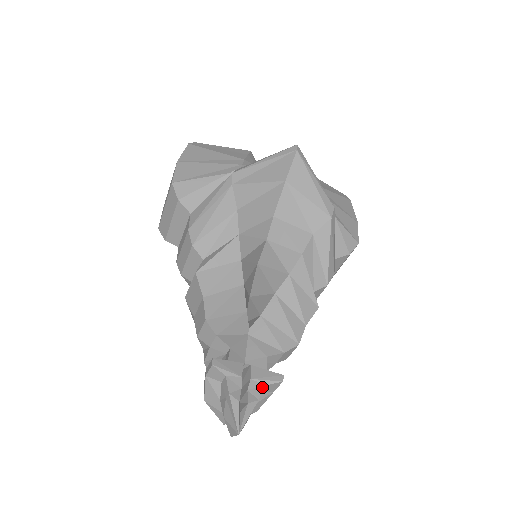
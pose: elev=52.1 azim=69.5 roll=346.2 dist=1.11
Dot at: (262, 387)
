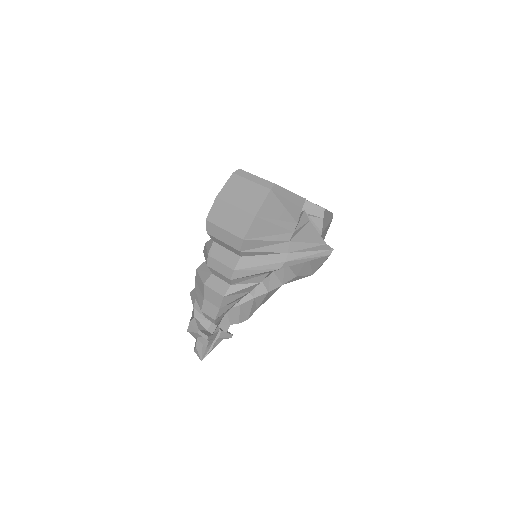
Dot at: occluded
